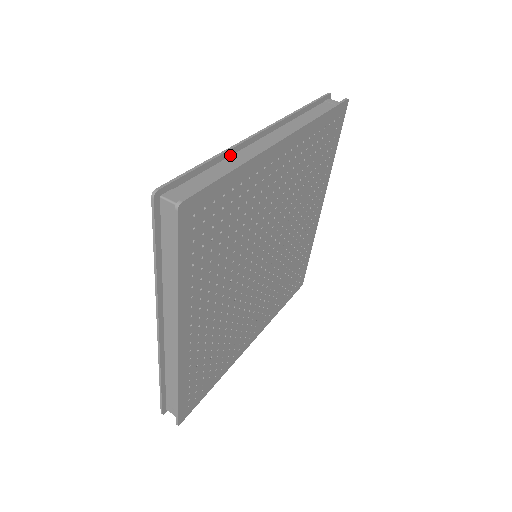
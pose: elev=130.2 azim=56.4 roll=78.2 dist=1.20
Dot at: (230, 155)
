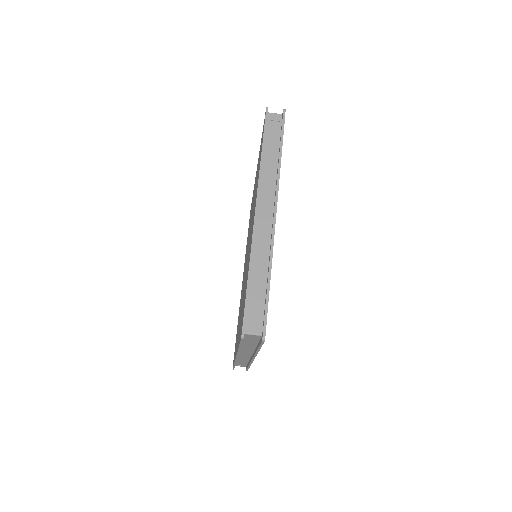
Dot at: (252, 255)
